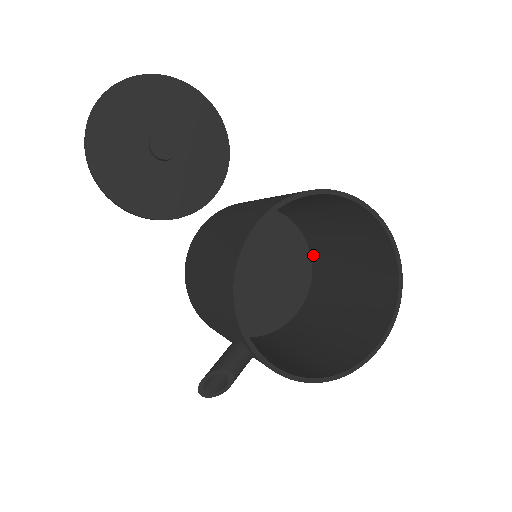
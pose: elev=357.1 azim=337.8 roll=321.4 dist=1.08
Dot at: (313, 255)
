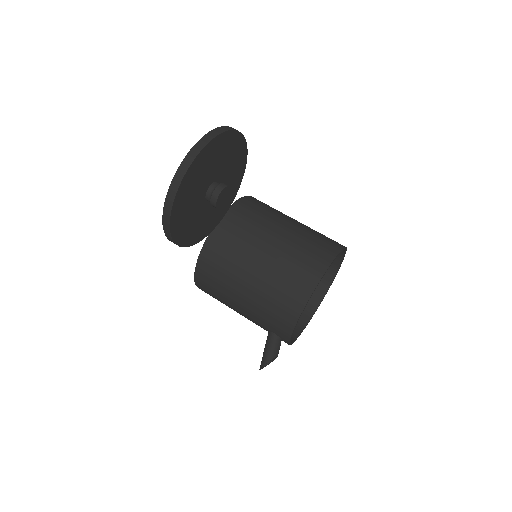
Dot at: occluded
